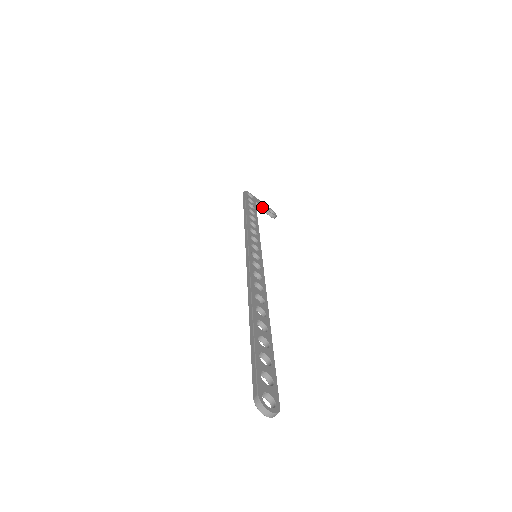
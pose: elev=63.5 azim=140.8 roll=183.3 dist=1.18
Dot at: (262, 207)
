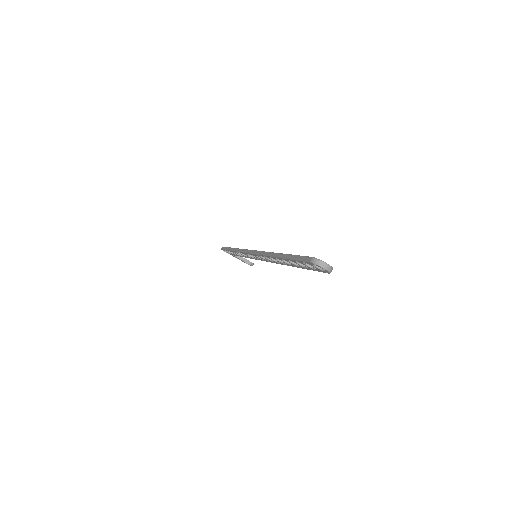
Dot at: occluded
